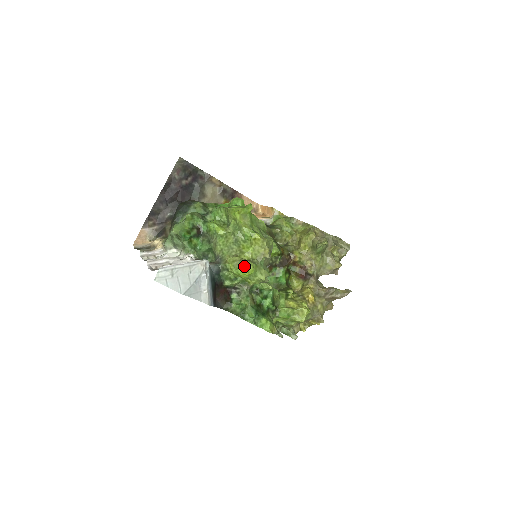
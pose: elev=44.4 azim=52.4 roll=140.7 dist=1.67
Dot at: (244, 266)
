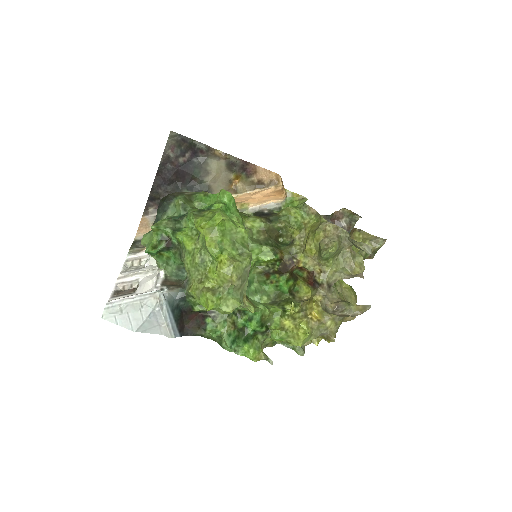
Dot at: (204, 298)
